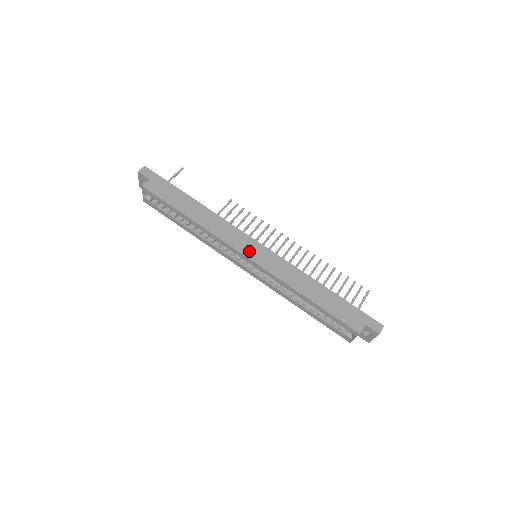
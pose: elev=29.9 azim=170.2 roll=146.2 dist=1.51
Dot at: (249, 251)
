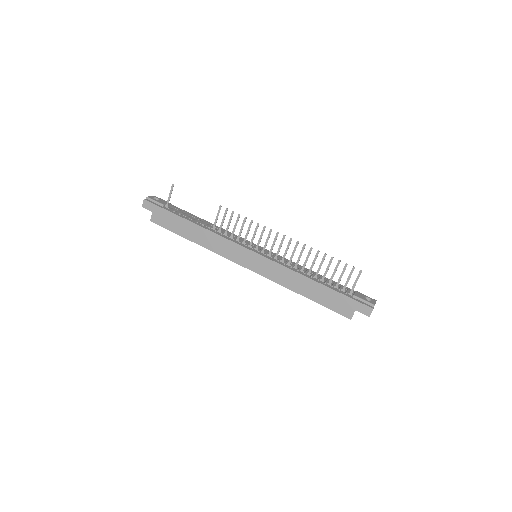
Dot at: (245, 261)
